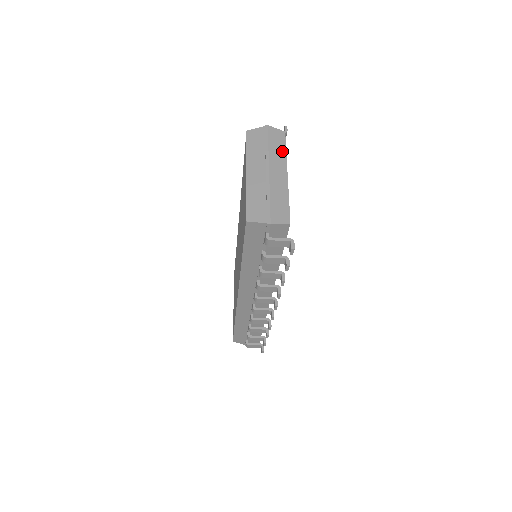
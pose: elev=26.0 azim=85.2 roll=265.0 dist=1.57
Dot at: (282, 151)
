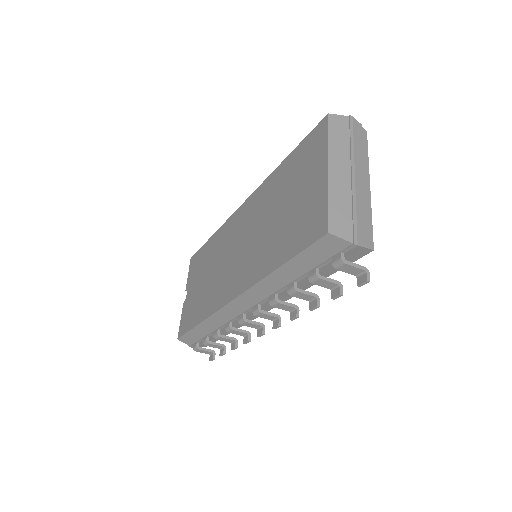
Dot at: (365, 155)
